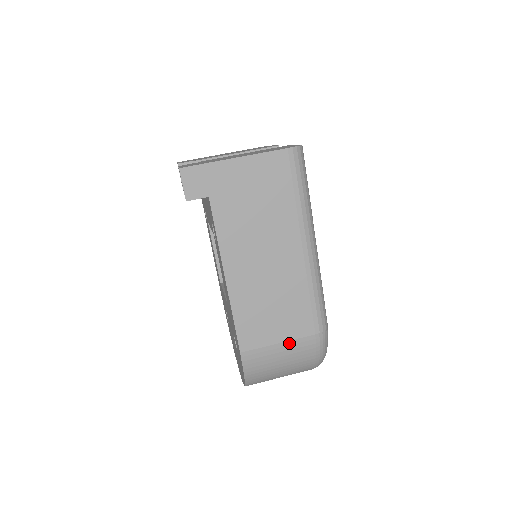
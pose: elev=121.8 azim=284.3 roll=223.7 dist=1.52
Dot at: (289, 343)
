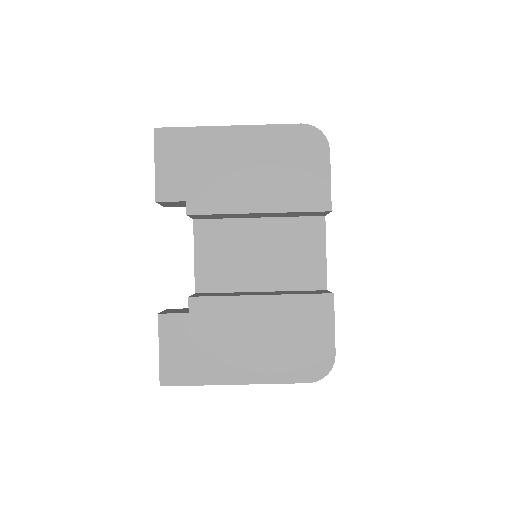
Dot at: occluded
